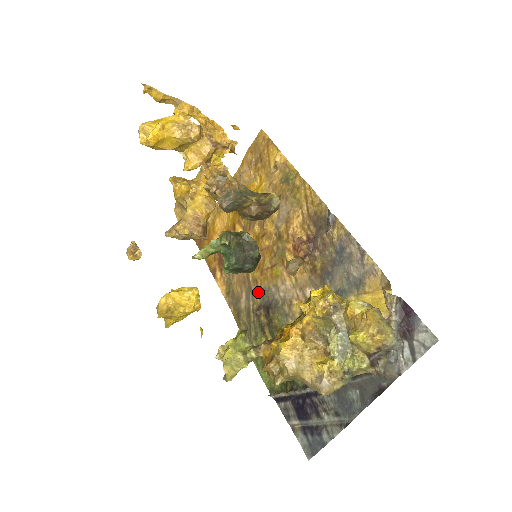
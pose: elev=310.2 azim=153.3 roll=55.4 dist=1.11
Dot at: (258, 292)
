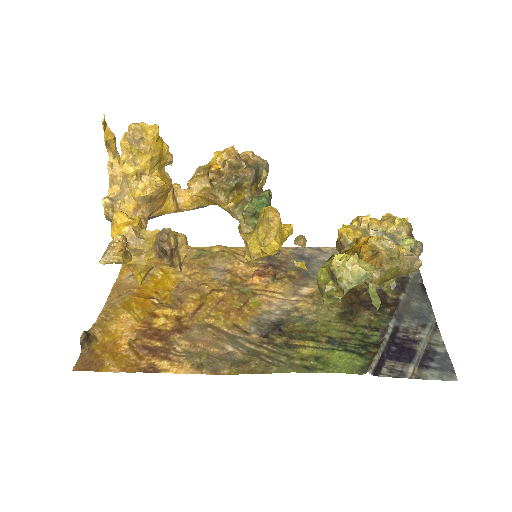
Dot at: (247, 332)
